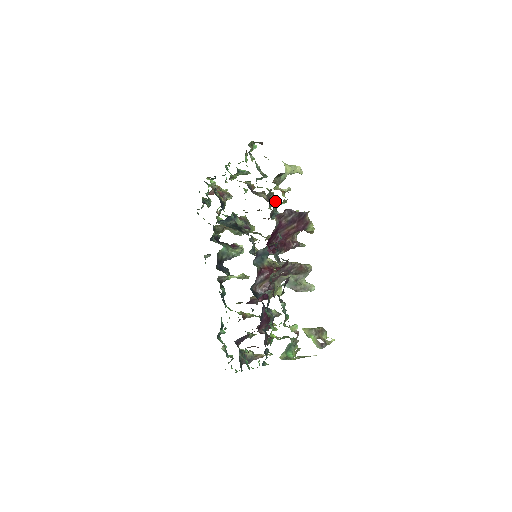
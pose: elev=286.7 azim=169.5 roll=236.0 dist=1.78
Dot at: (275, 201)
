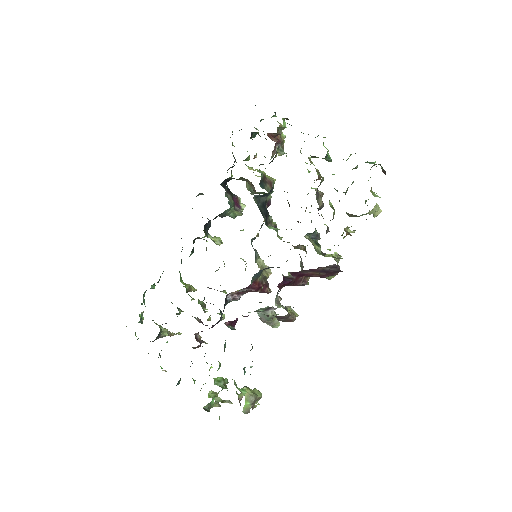
Dot at: occluded
